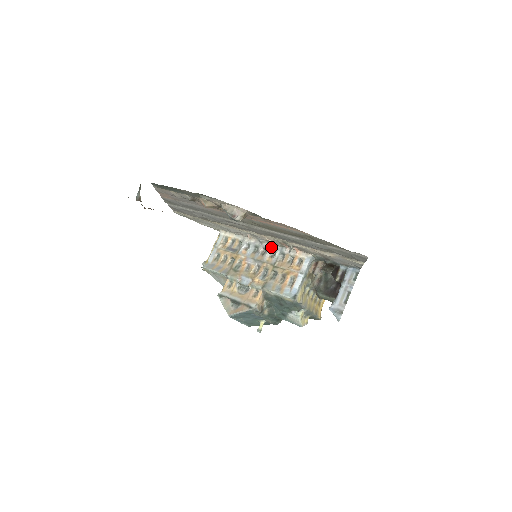
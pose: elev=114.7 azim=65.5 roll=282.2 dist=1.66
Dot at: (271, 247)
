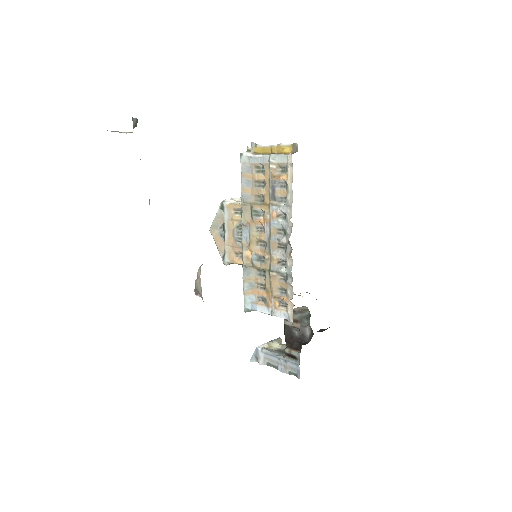
Dot at: (288, 258)
